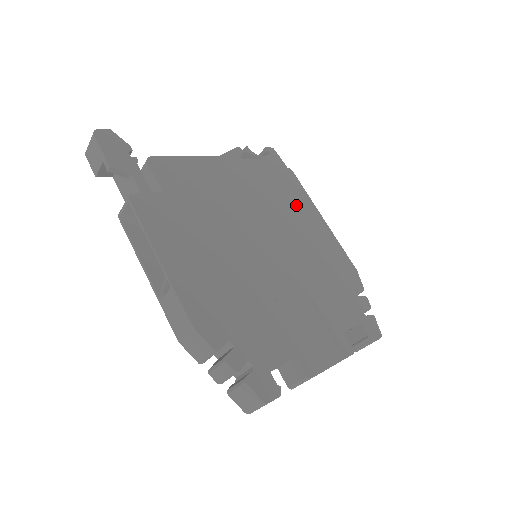
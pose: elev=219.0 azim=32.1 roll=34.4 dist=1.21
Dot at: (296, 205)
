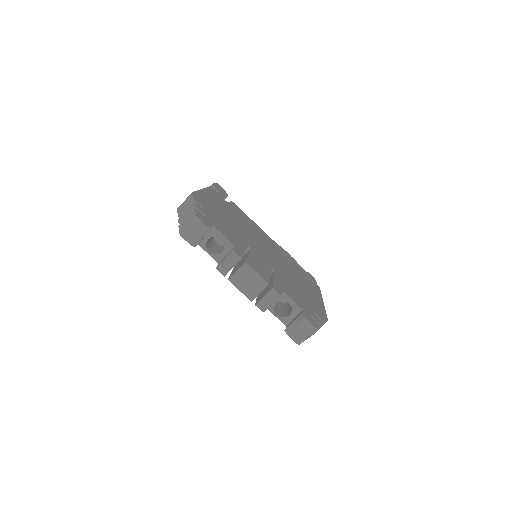
Dot at: (307, 283)
